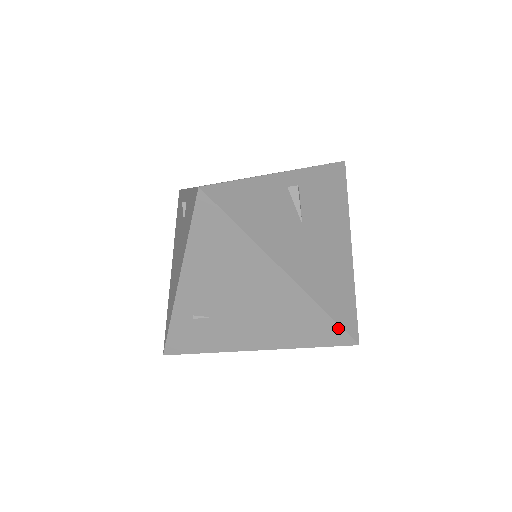
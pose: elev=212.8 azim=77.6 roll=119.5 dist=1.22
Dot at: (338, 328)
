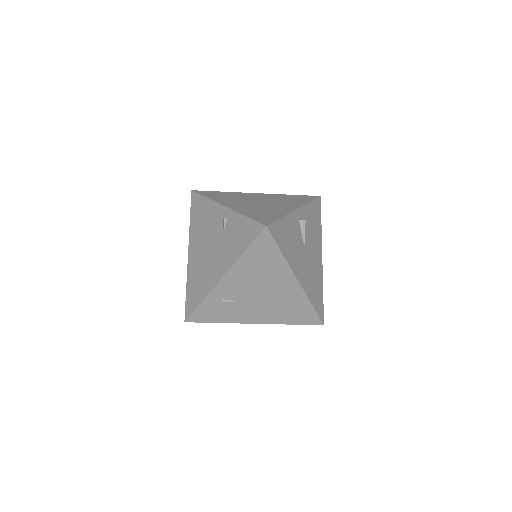
Dot at: (316, 315)
